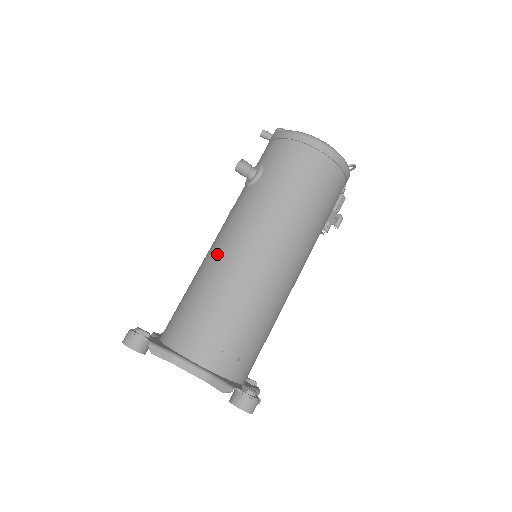
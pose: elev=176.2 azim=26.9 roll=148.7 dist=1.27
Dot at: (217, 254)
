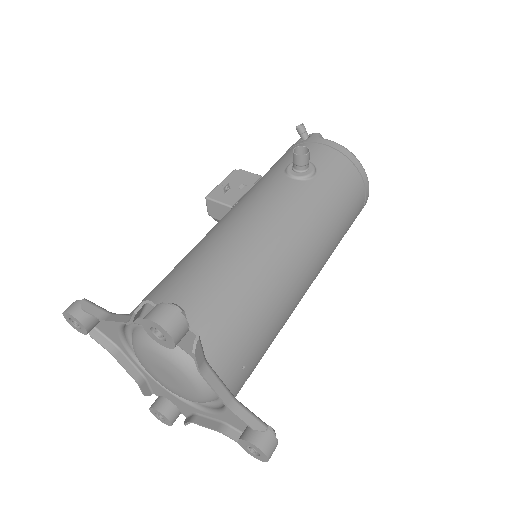
Dot at: (259, 241)
